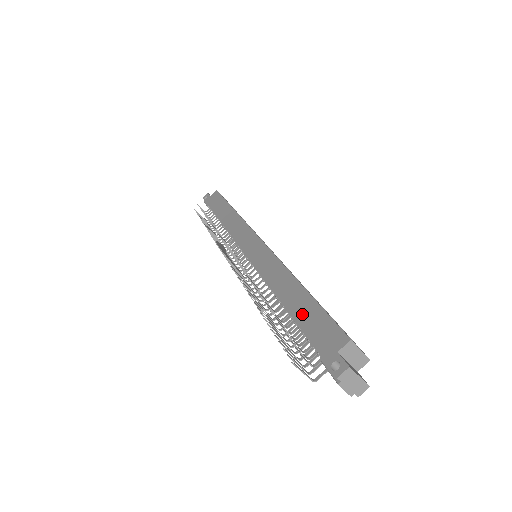
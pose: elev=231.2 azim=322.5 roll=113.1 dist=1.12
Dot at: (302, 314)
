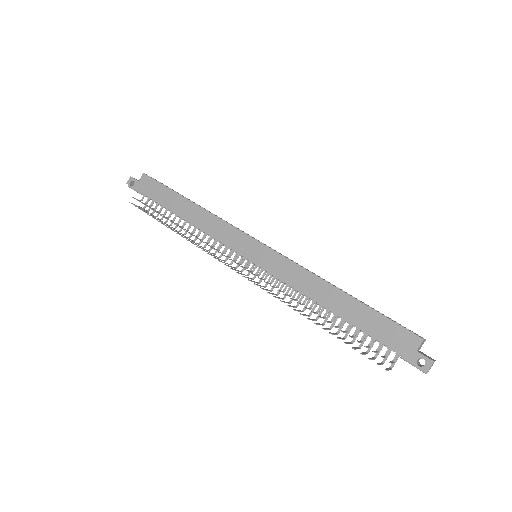
Dot at: (363, 321)
